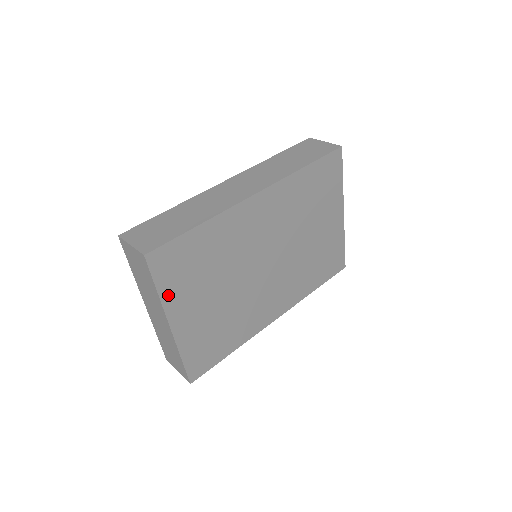
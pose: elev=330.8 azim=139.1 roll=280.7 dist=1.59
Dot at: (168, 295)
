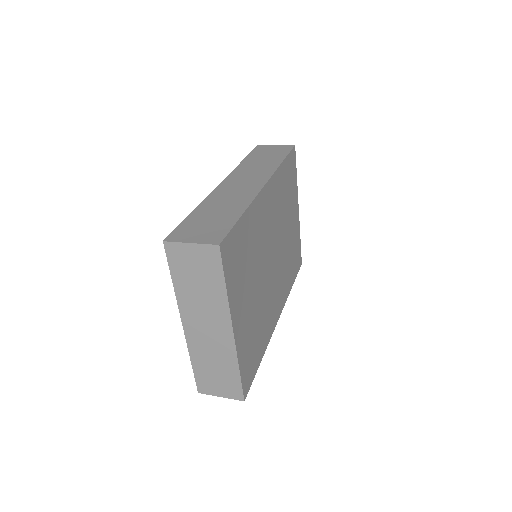
Dot at: (231, 293)
